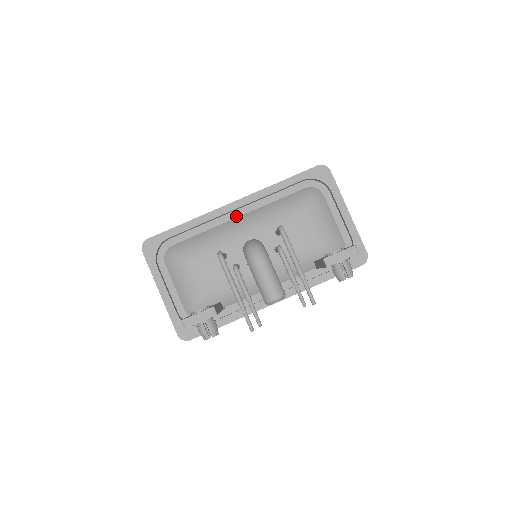
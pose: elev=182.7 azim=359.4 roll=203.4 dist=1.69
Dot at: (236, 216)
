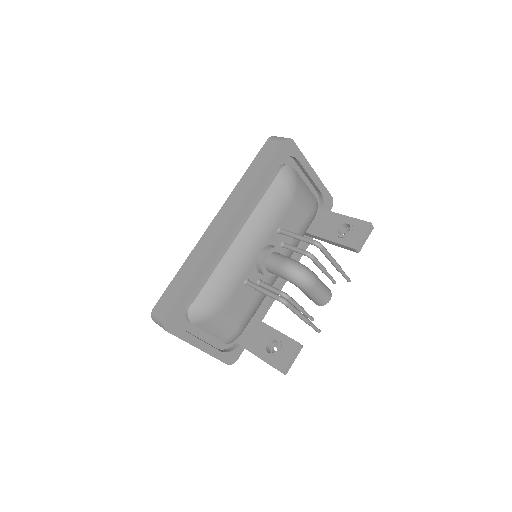
Dot at: (230, 235)
